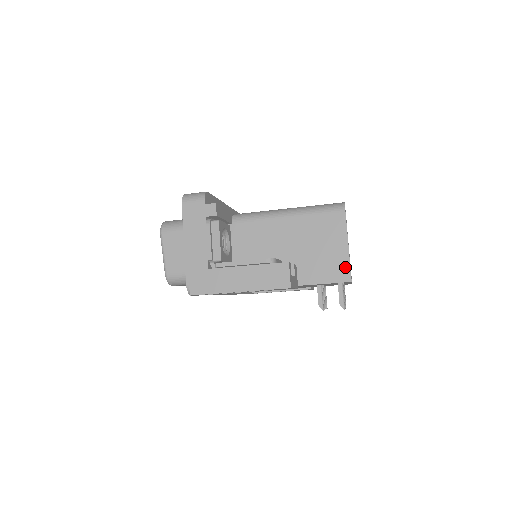
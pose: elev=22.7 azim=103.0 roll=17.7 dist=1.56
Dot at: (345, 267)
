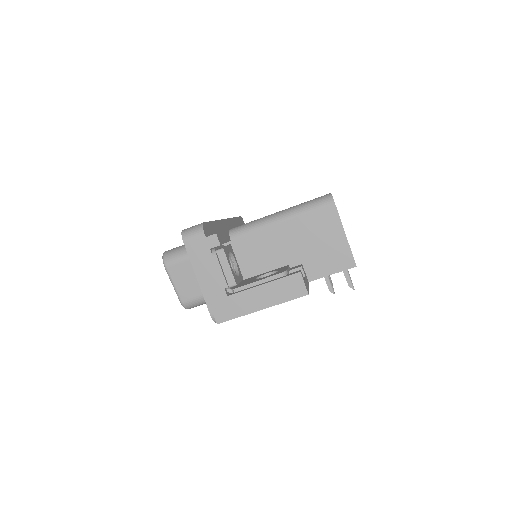
Dot at: (347, 255)
